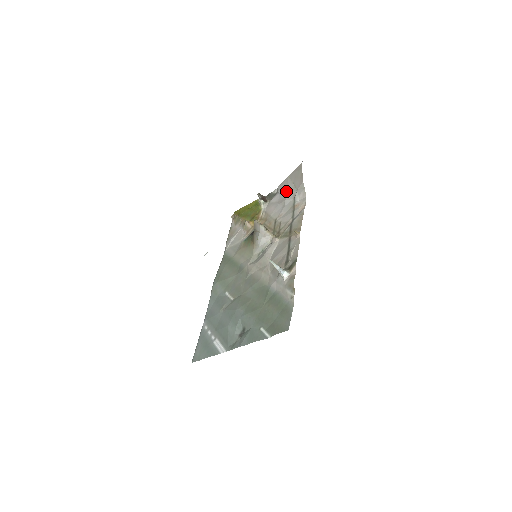
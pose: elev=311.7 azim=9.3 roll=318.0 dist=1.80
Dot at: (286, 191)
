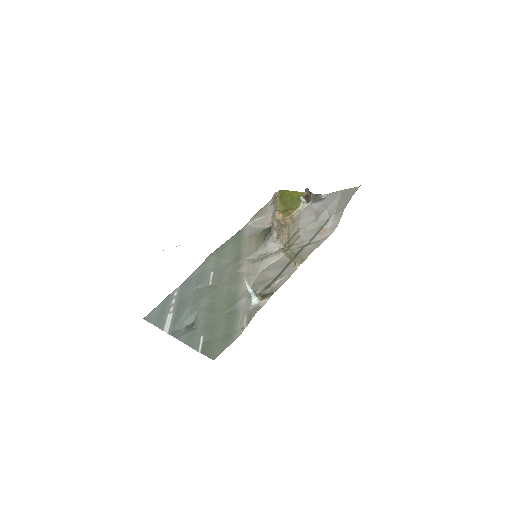
Dot at: (328, 206)
